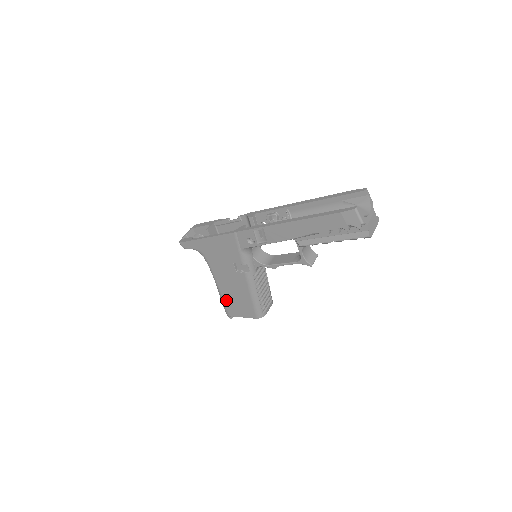
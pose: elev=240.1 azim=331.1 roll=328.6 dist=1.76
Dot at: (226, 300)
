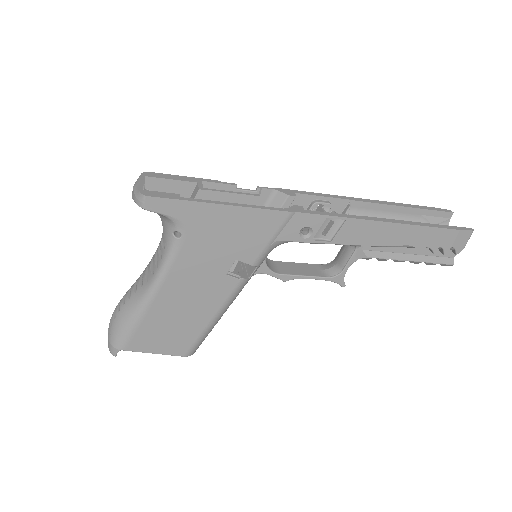
Dot at: (148, 321)
